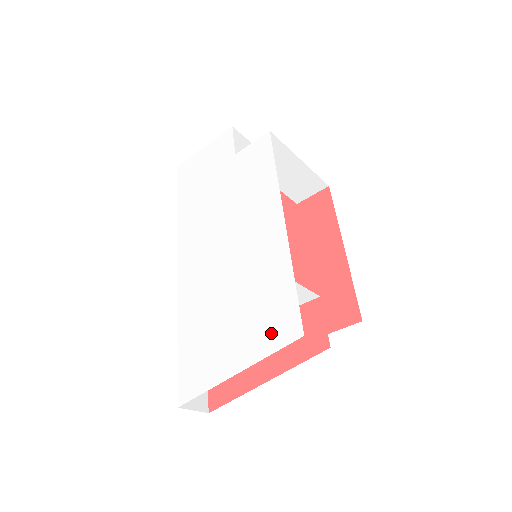
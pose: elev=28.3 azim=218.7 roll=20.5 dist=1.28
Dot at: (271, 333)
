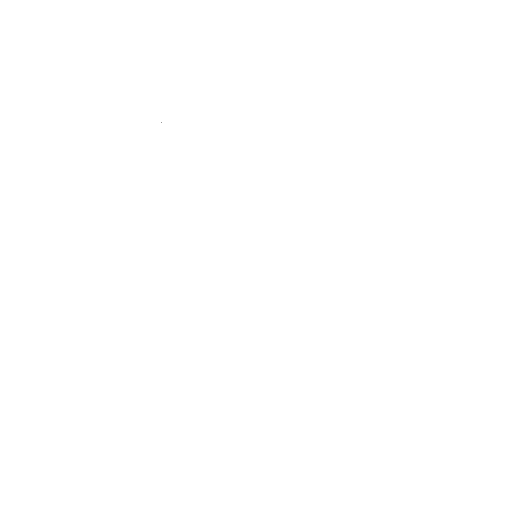
Dot at: (330, 372)
